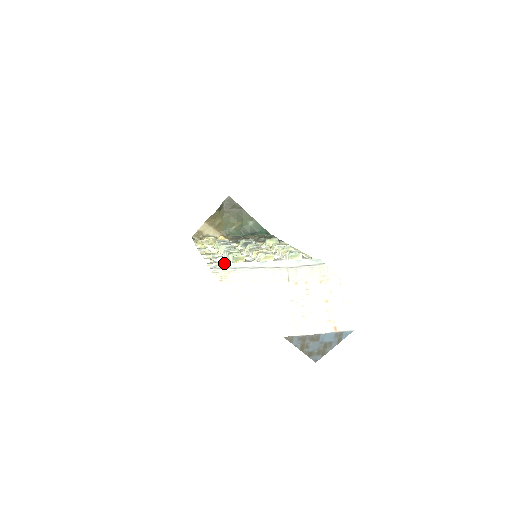
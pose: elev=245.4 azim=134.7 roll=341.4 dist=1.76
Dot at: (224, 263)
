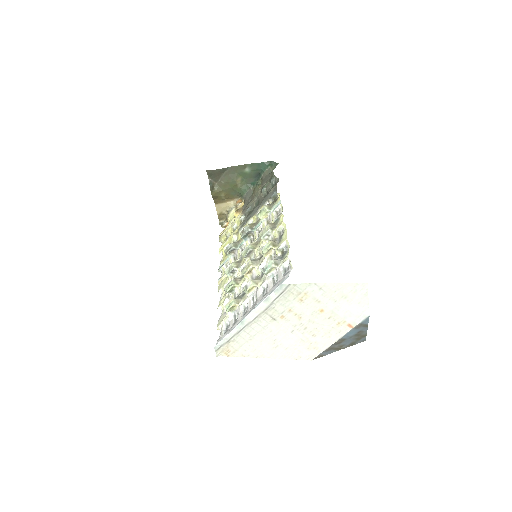
Dot at: occluded
